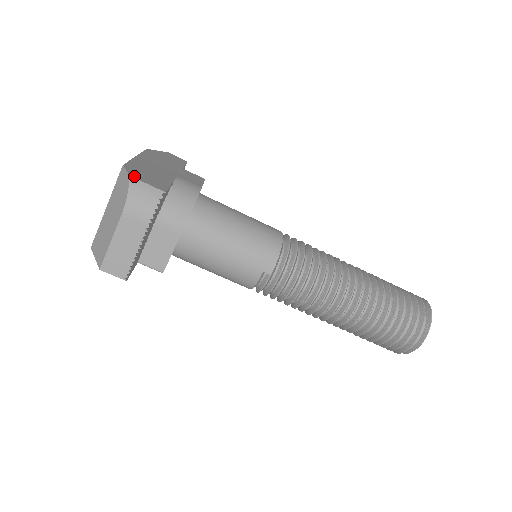
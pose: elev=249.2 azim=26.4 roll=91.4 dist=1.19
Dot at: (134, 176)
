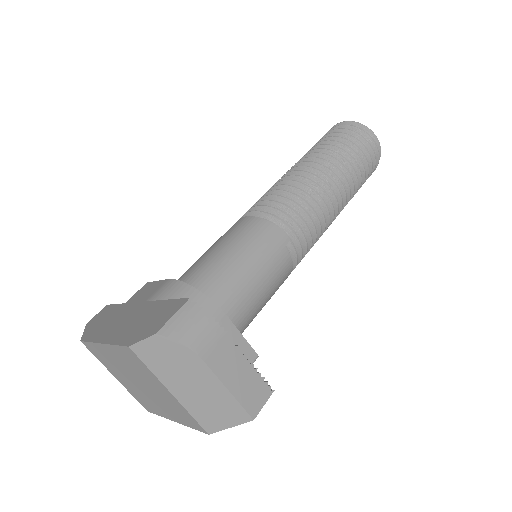
Dot at: (156, 330)
